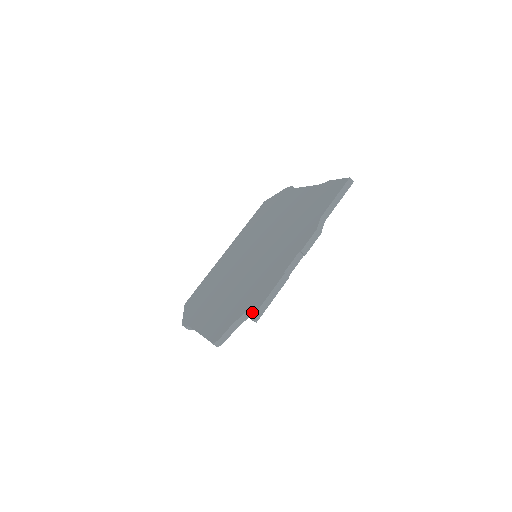
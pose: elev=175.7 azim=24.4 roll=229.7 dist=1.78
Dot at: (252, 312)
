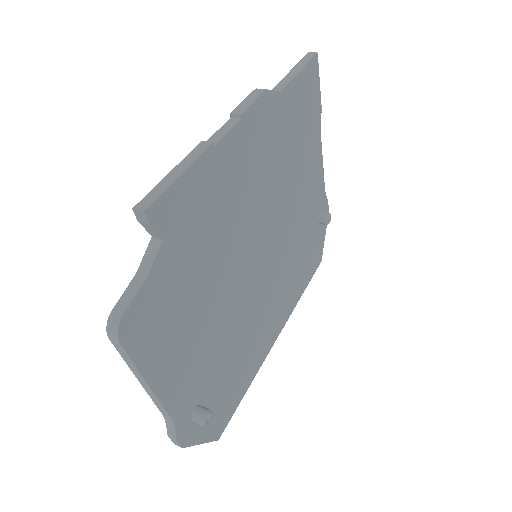
Dot at: occluded
